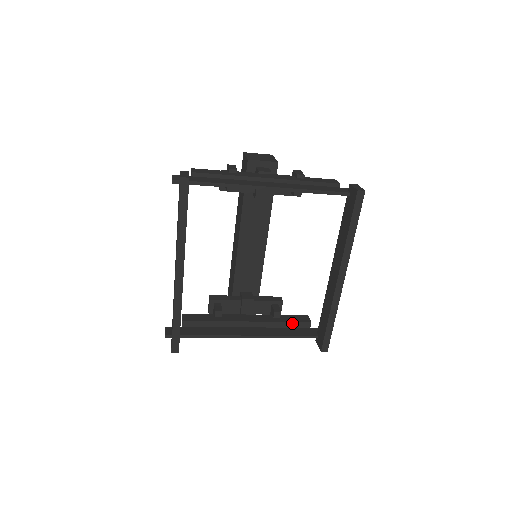
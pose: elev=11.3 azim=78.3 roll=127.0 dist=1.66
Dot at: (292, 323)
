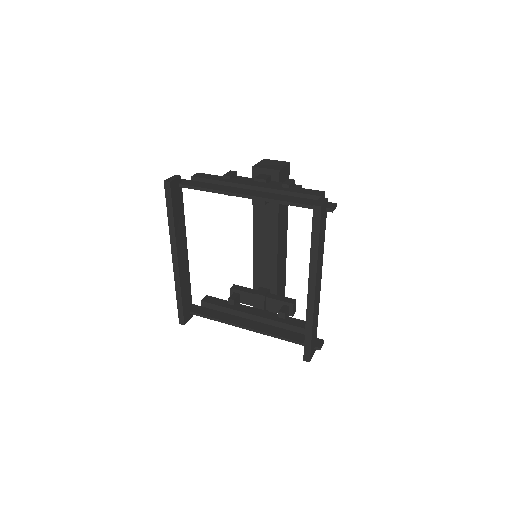
Dot at: (292, 326)
